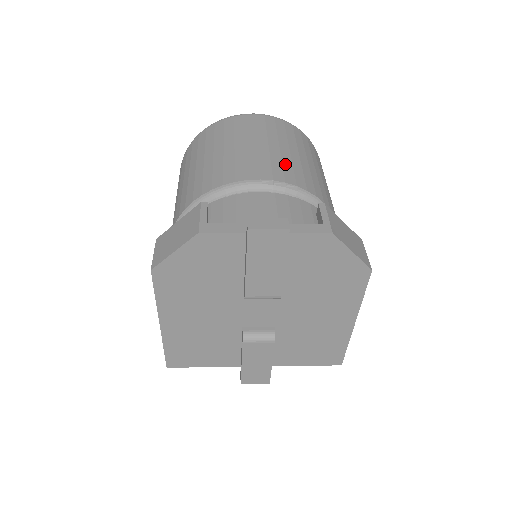
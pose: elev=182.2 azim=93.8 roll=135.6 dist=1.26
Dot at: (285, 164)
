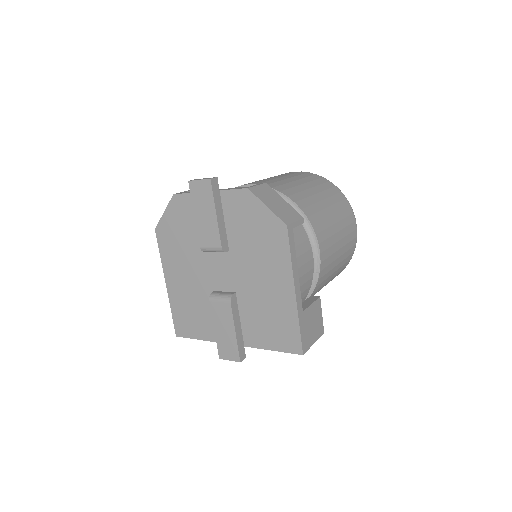
Dot at: (278, 182)
